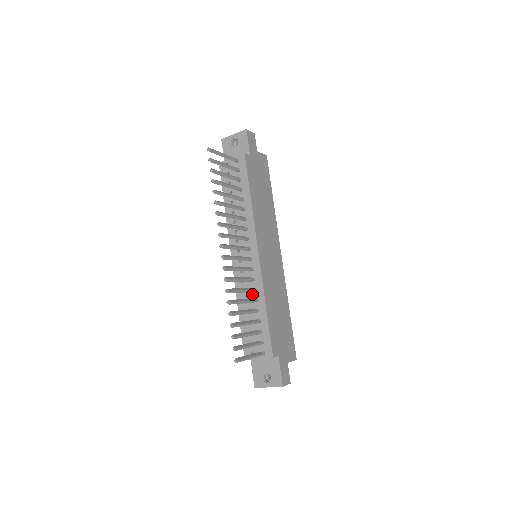
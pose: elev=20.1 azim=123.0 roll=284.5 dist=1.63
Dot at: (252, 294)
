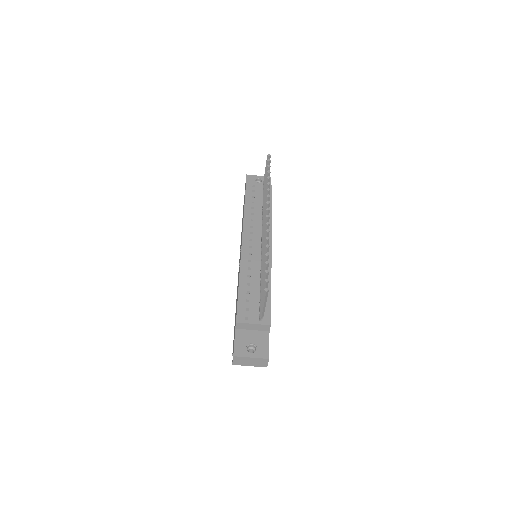
Dot at: (258, 272)
